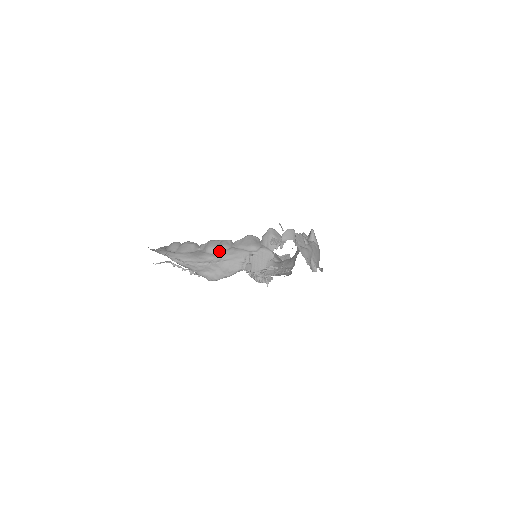
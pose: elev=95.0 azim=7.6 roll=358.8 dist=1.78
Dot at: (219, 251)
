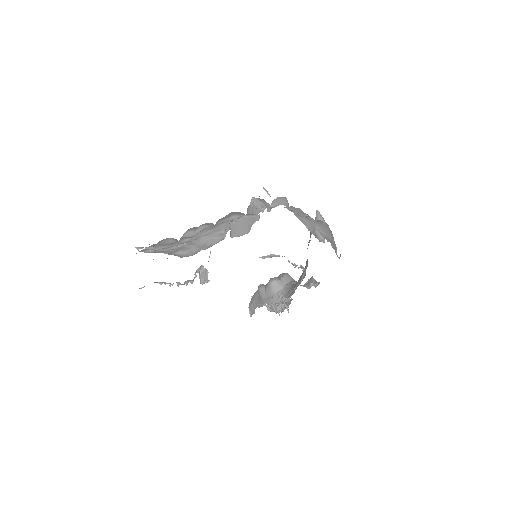
Dot at: (196, 232)
